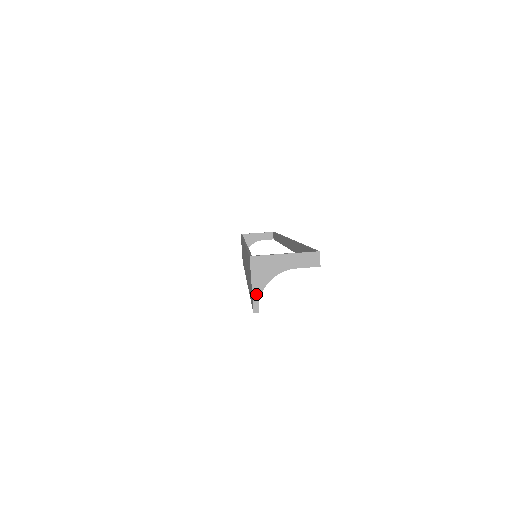
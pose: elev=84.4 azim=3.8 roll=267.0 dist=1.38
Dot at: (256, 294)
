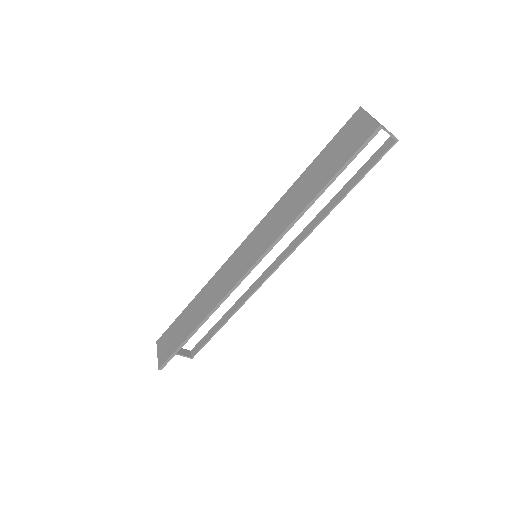
Dot at: (375, 120)
